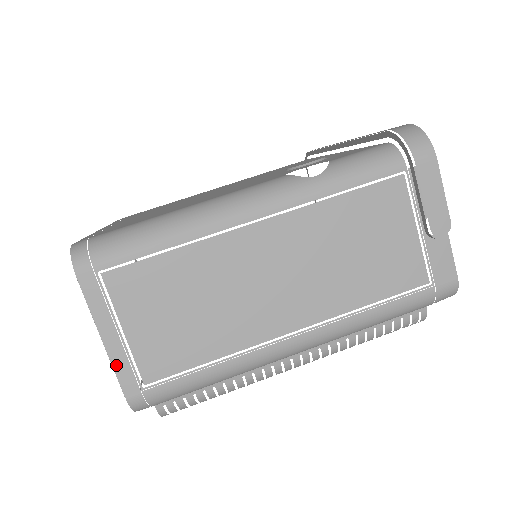
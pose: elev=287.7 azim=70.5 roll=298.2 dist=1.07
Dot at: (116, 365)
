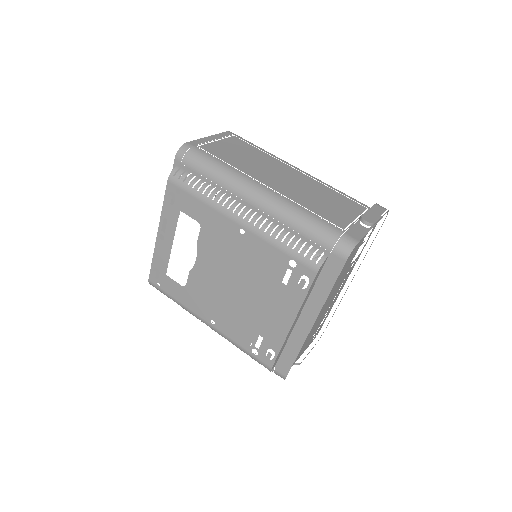
Dot at: (200, 140)
